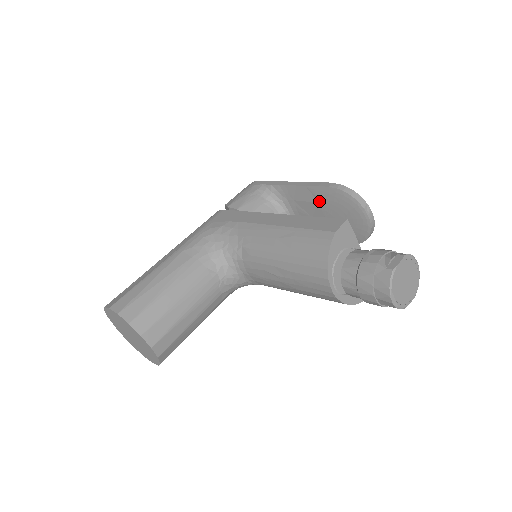
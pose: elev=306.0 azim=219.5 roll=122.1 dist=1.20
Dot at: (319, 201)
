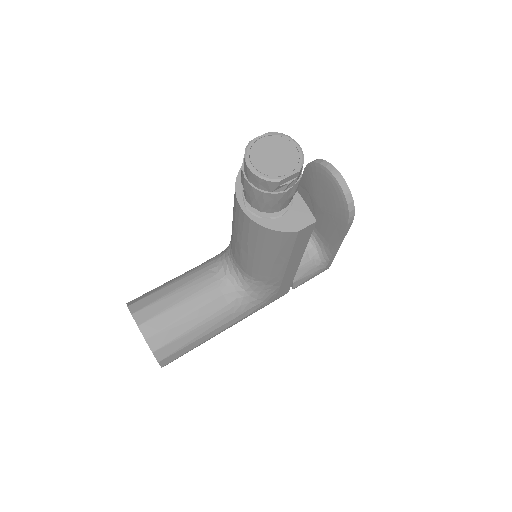
Dot at: (308, 191)
